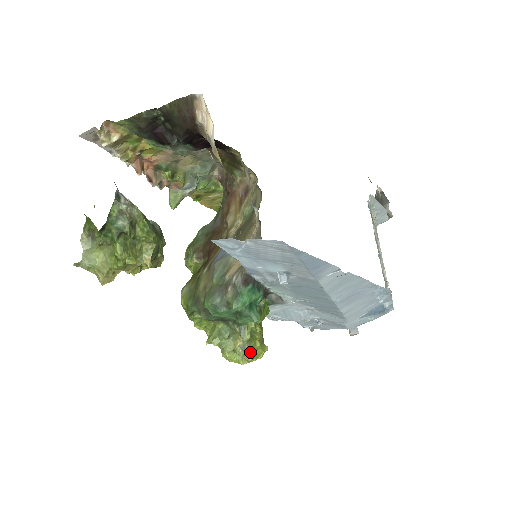
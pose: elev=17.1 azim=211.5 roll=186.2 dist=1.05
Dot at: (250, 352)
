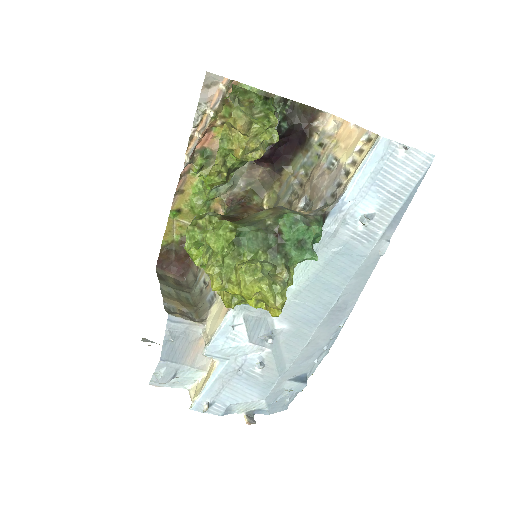
Dot at: (285, 293)
